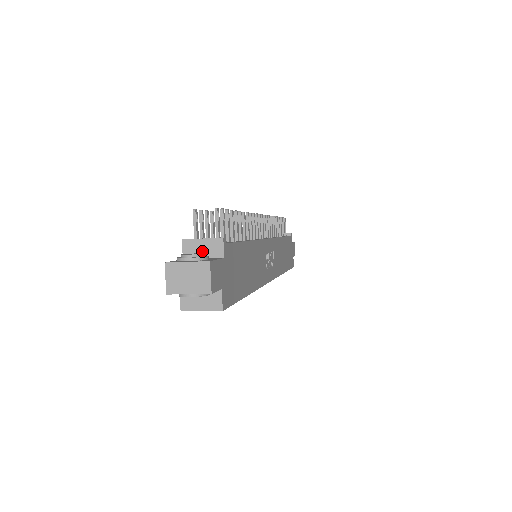
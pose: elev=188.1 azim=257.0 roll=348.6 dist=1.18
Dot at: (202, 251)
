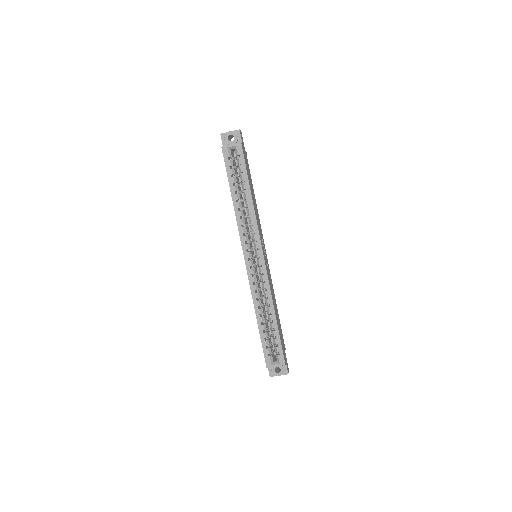
Dot at: occluded
